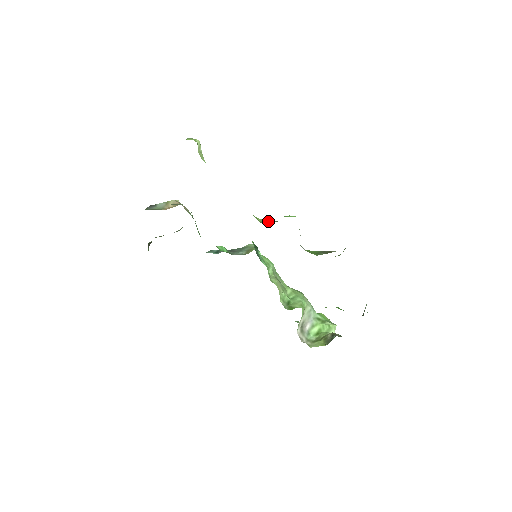
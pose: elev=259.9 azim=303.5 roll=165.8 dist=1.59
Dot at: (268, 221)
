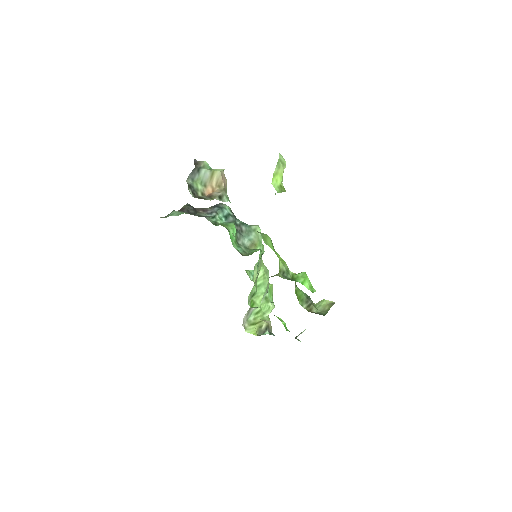
Dot at: (286, 273)
